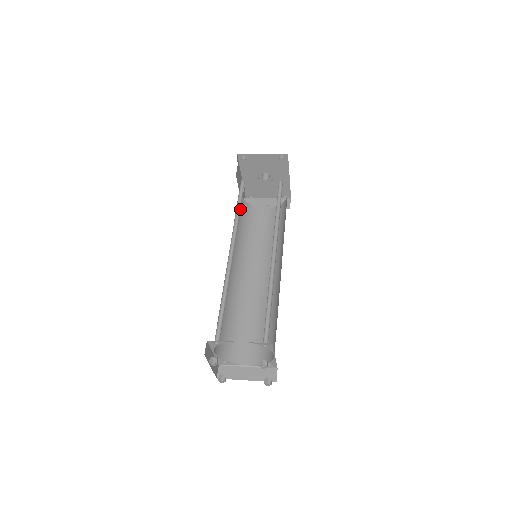
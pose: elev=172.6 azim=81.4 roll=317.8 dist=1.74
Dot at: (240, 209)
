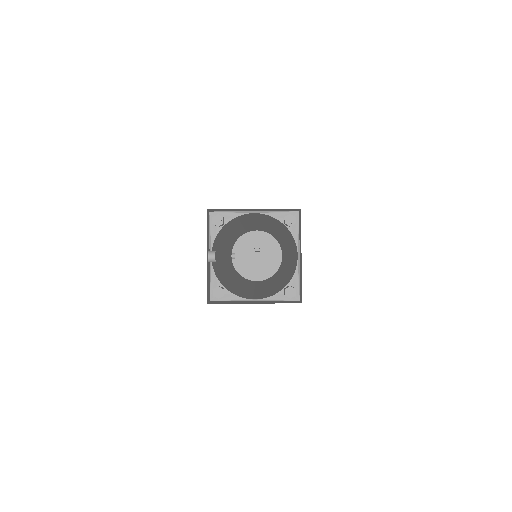
Dot at: (231, 263)
